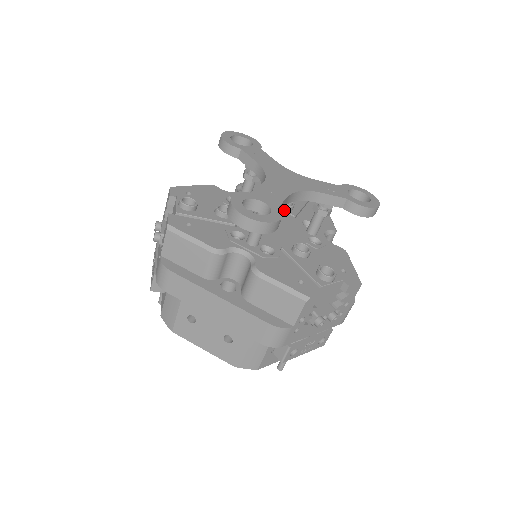
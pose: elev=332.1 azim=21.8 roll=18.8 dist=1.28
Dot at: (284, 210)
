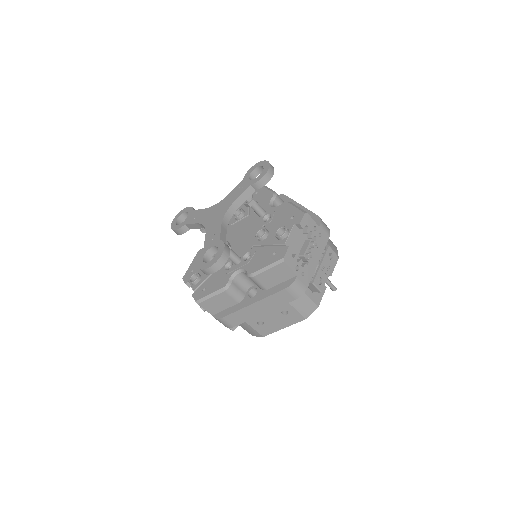
Dot at: (240, 219)
